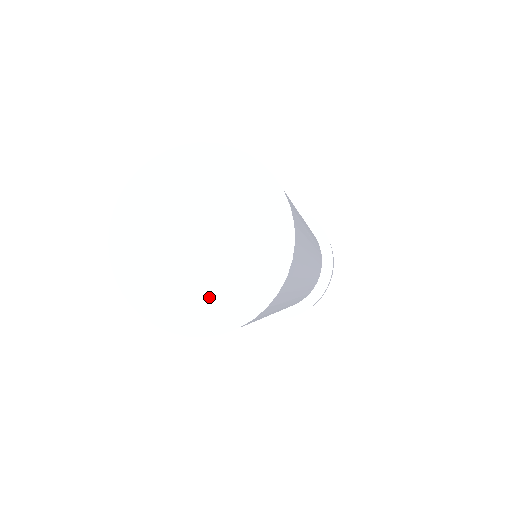
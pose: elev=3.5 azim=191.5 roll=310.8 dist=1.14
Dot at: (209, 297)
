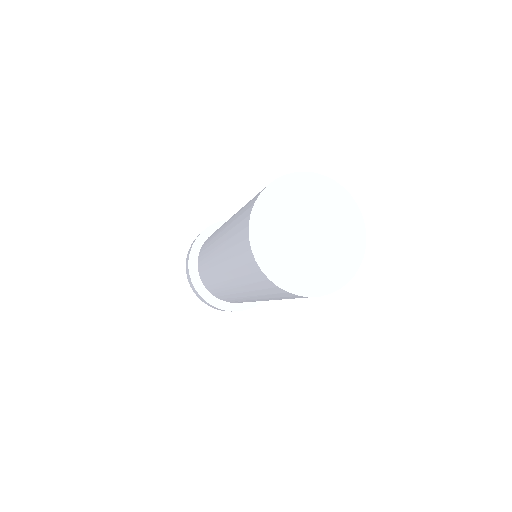
Dot at: (336, 261)
